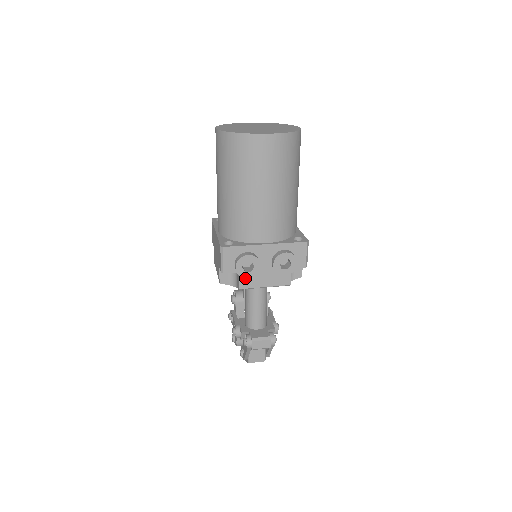
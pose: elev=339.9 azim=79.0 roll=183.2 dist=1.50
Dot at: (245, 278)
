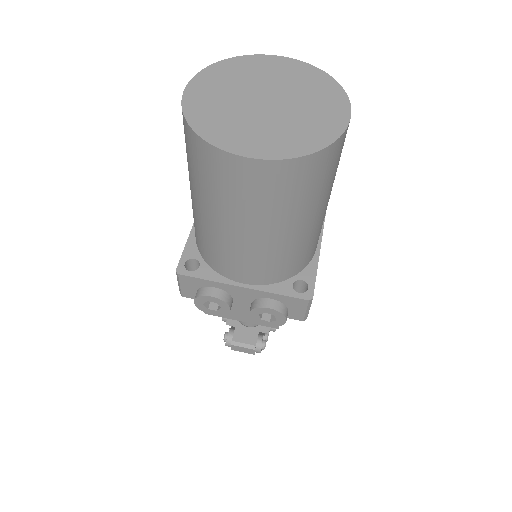
Dot at: occluded
